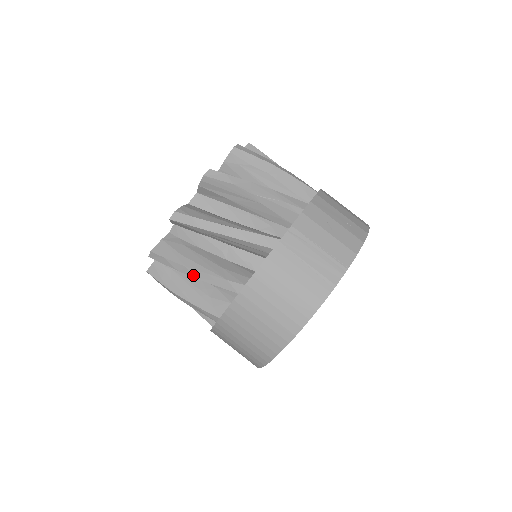
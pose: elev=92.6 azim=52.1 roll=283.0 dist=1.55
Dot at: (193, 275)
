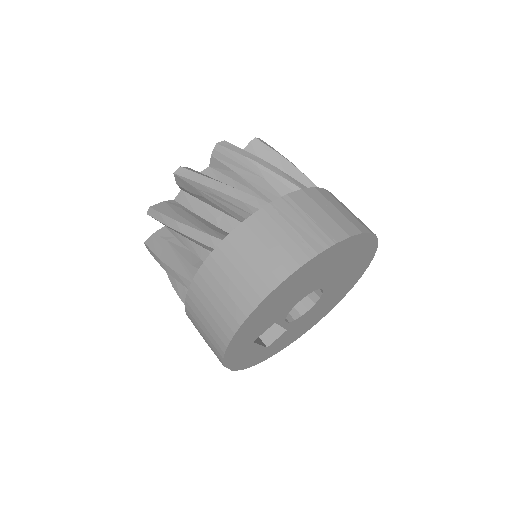
Dot at: (179, 229)
